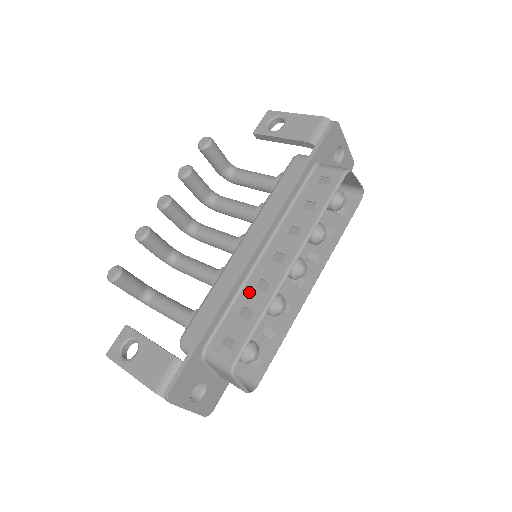
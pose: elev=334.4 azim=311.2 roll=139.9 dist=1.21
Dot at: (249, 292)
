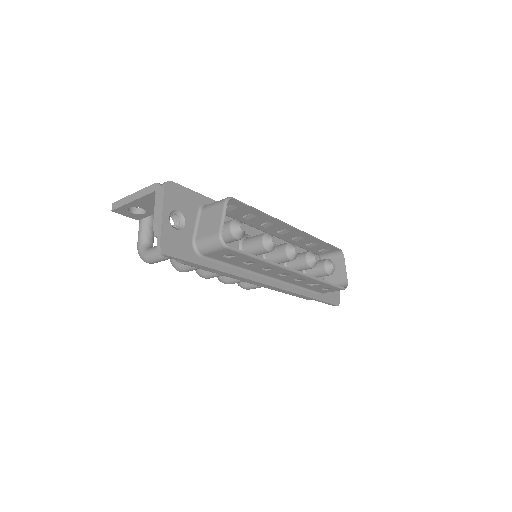
Dot at: (254, 221)
